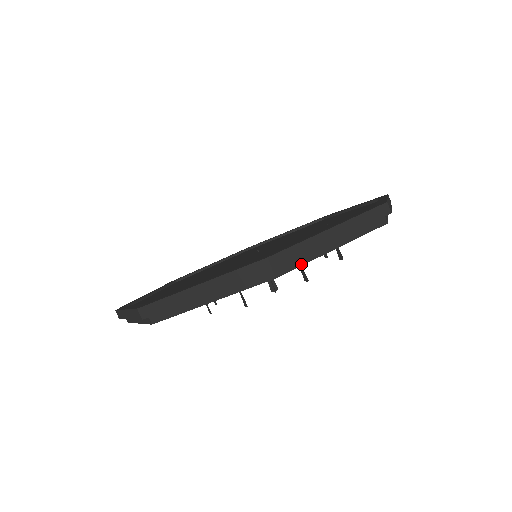
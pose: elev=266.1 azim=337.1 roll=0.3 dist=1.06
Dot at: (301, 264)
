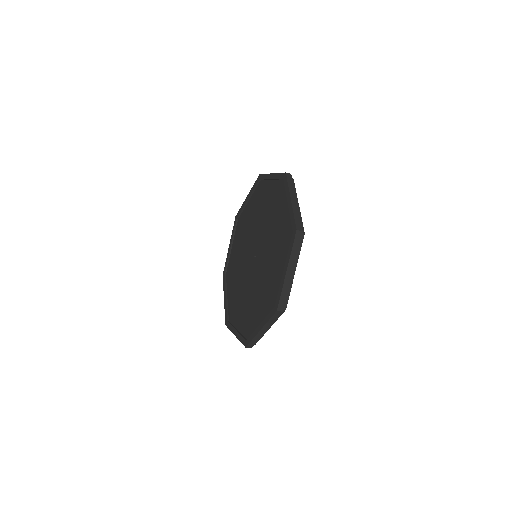
Dot at: occluded
